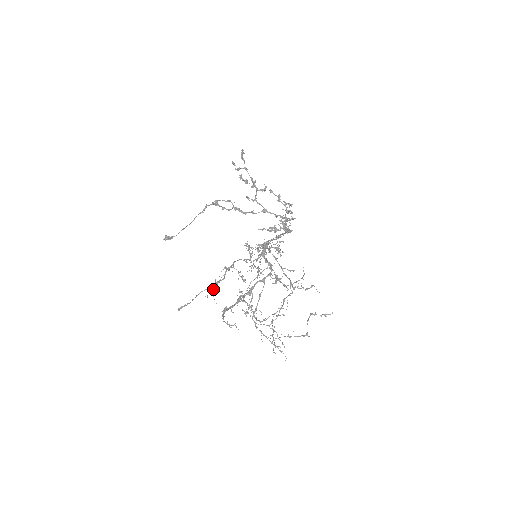
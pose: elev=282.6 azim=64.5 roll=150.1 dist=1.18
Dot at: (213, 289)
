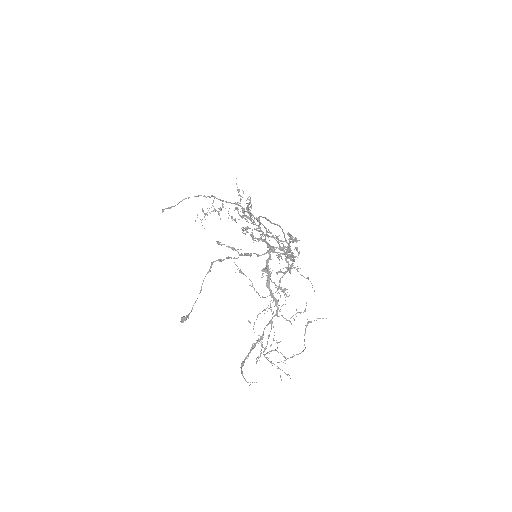
Dot at: (202, 219)
